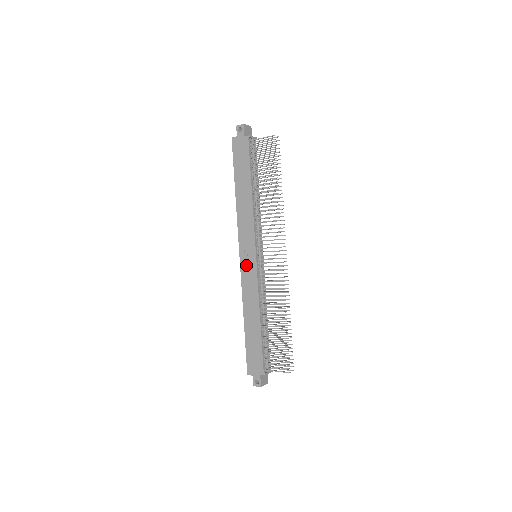
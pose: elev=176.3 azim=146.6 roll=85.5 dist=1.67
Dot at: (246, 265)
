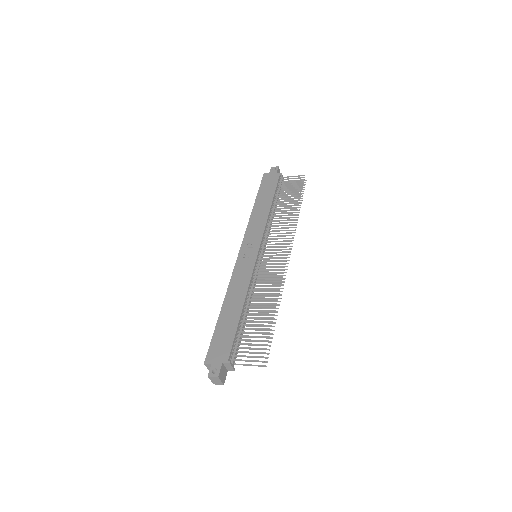
Dot at: (244, 258)
